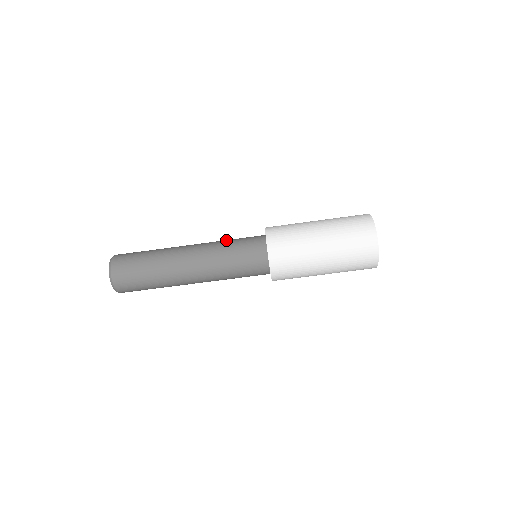
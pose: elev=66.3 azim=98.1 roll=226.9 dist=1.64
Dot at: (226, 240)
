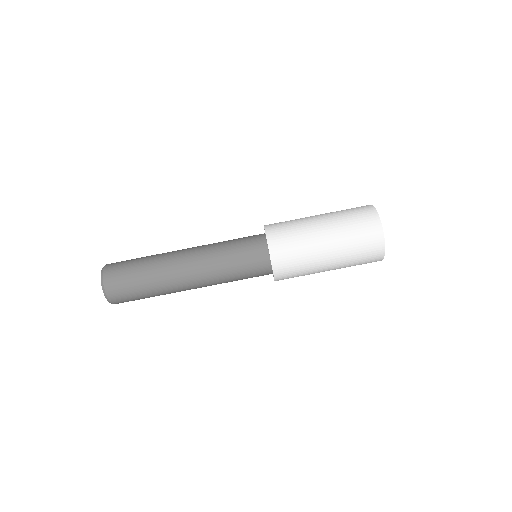
Dot at: occluded
